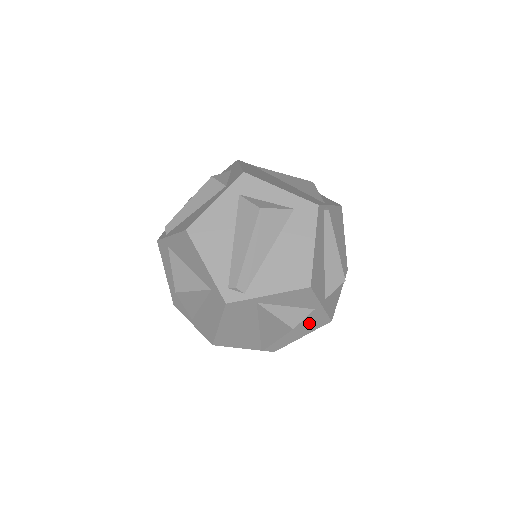
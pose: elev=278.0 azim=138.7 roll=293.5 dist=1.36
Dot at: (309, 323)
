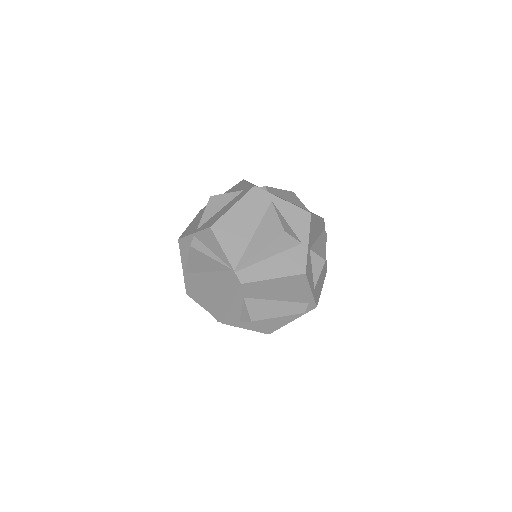
Dot at: (289, 261)
